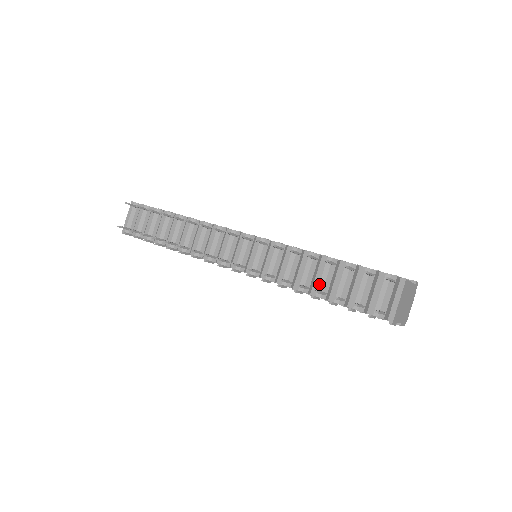
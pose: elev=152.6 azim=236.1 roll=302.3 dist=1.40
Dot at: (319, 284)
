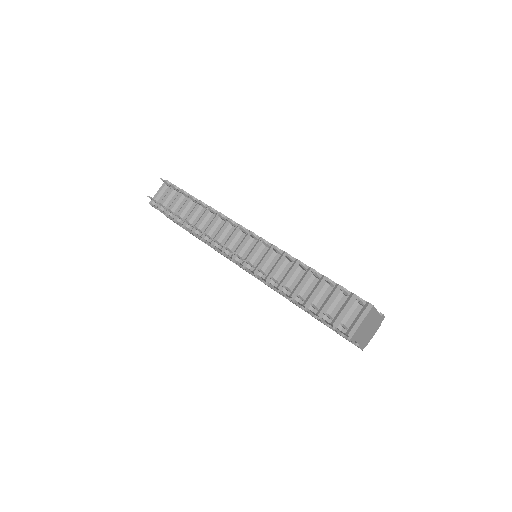
Dot at: (301, 290)
